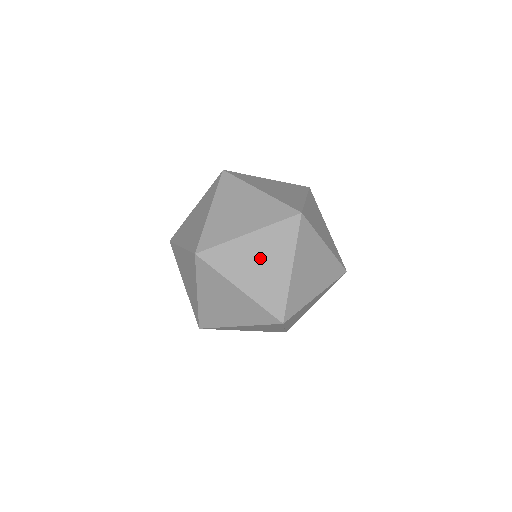
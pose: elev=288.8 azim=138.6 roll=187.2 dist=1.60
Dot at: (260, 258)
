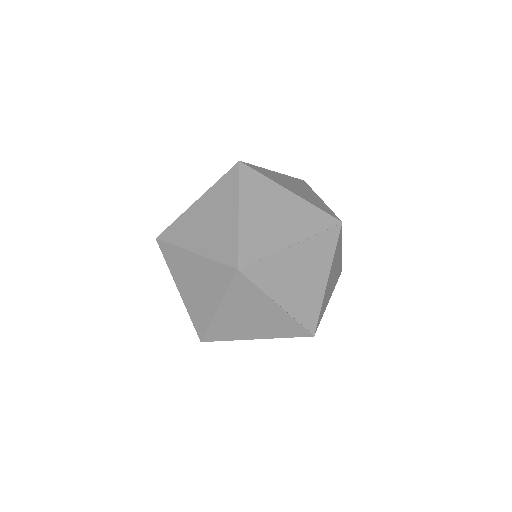
Dot at: (208, 216)
